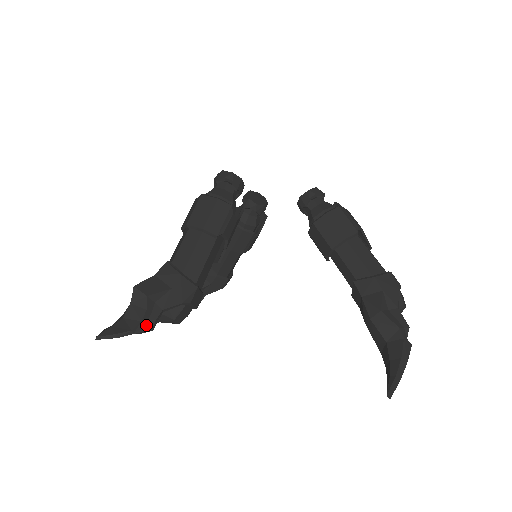
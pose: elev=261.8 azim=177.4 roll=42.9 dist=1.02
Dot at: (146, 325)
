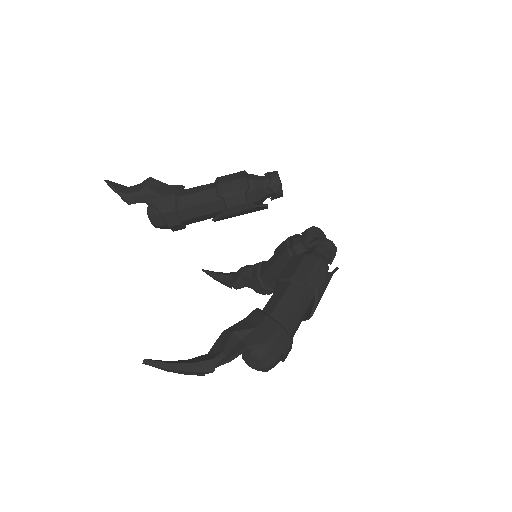
Dot at: (129, 198)
